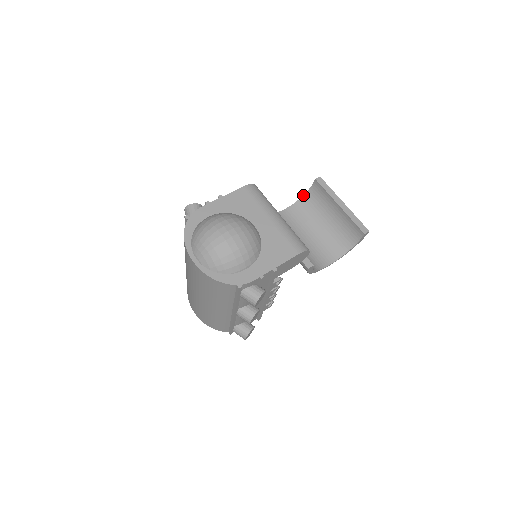
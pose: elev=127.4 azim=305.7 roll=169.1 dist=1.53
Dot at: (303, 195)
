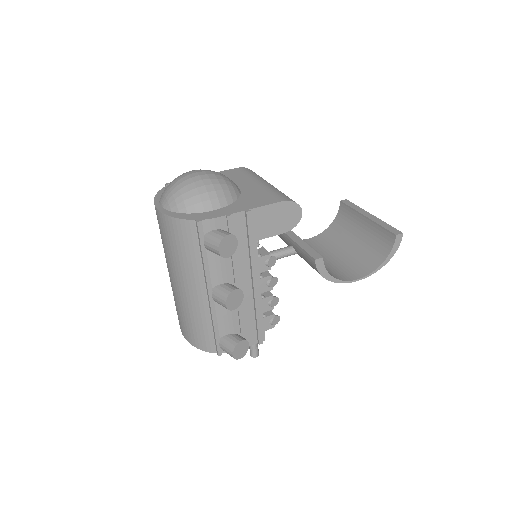
Dot at: (330, 224)
